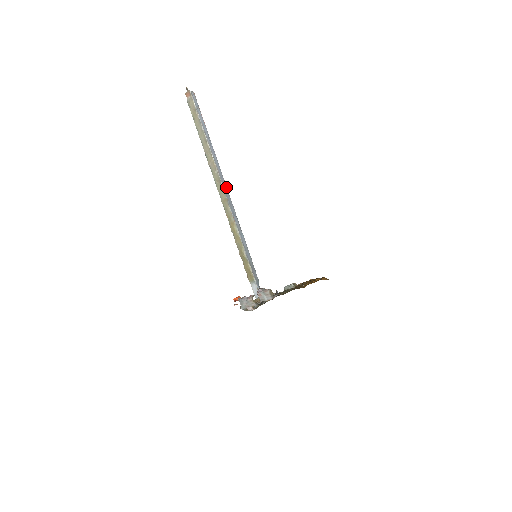
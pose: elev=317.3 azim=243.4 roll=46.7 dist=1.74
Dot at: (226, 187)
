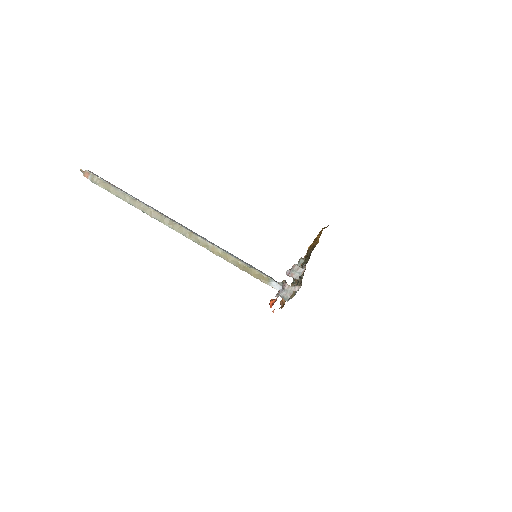
Dot at: (181, 225)
